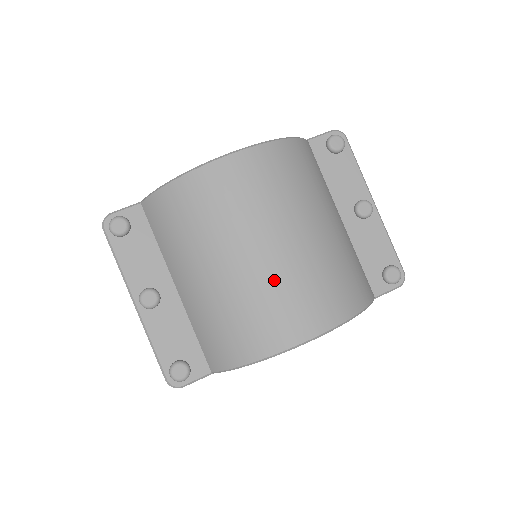
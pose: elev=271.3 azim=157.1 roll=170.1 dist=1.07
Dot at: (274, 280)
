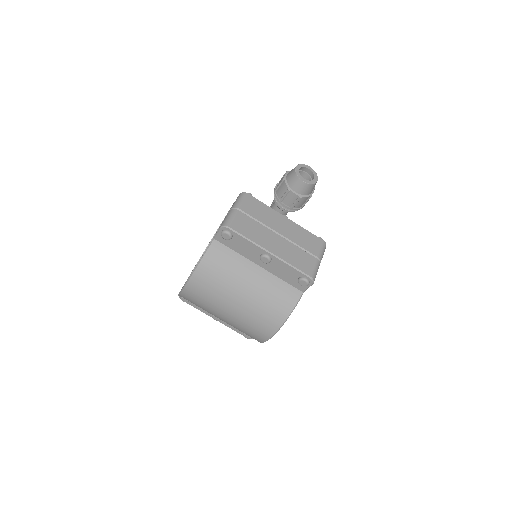
Dot at: (239, 324)
